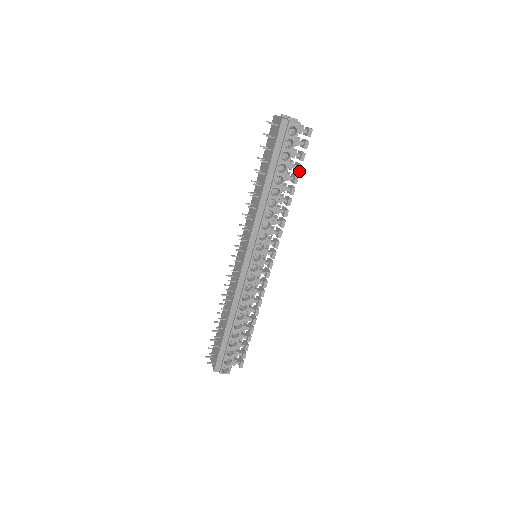
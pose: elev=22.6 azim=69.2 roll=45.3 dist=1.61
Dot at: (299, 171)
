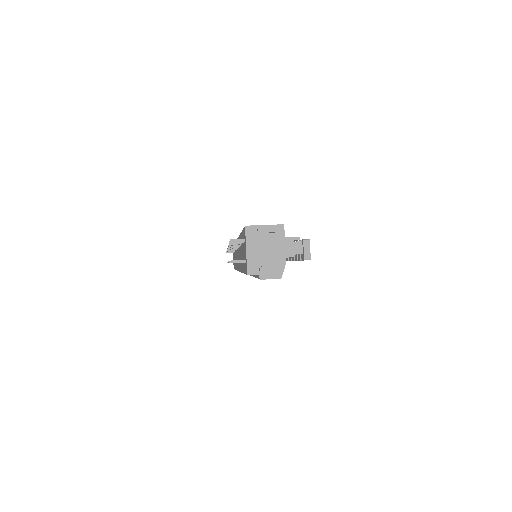
Dot at: occluded
